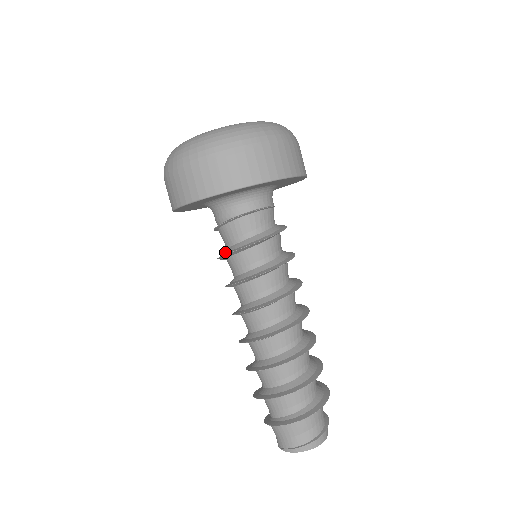
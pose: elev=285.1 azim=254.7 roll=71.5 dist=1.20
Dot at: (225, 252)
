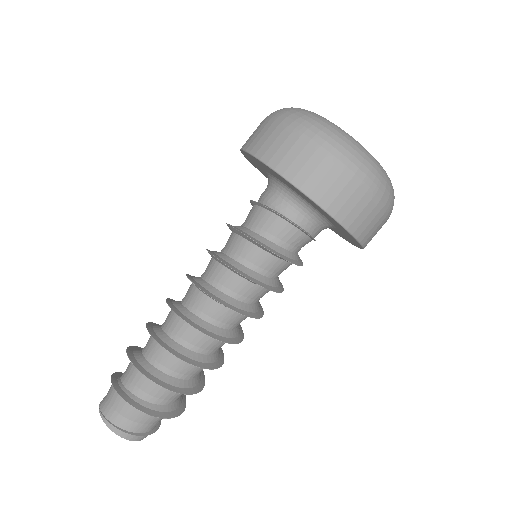
Dot at: (241, 228)
